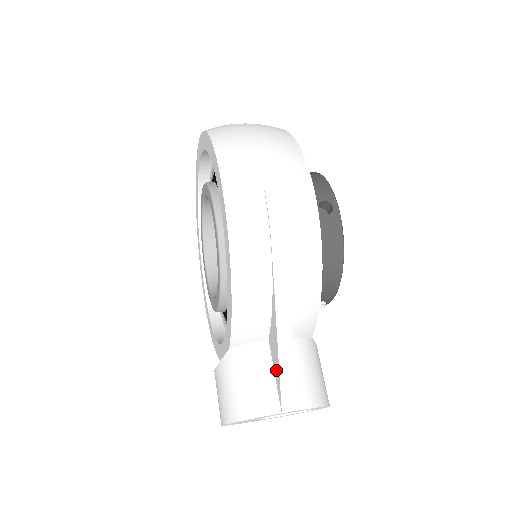
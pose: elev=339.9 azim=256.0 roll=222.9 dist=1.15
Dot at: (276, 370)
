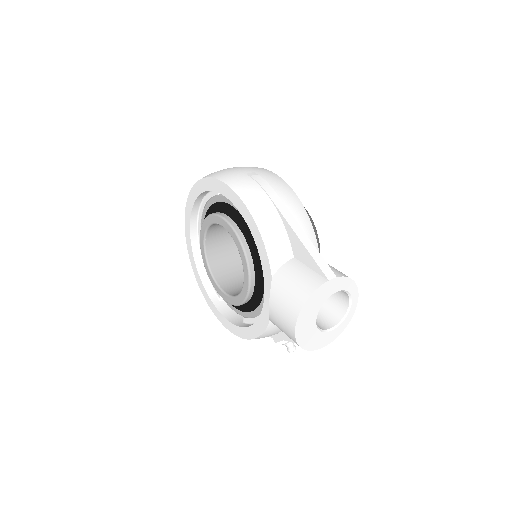
Dot at: (309, 261)
